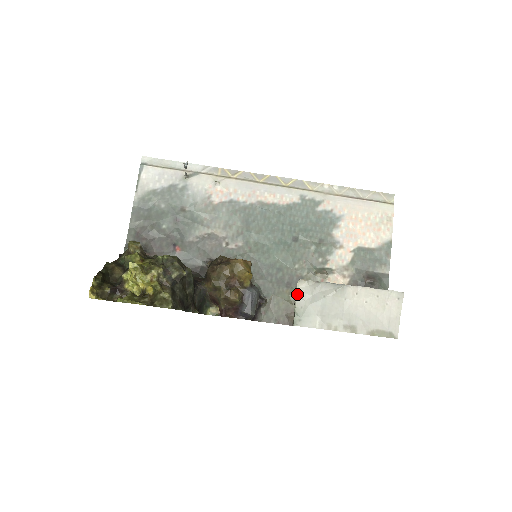
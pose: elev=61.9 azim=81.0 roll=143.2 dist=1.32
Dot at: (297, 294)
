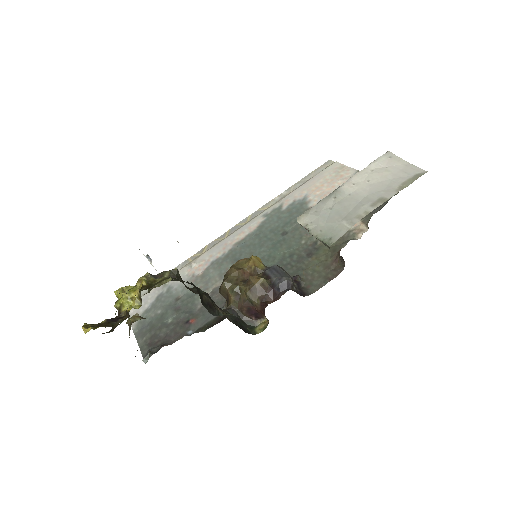
Dot at: (306, 228)
